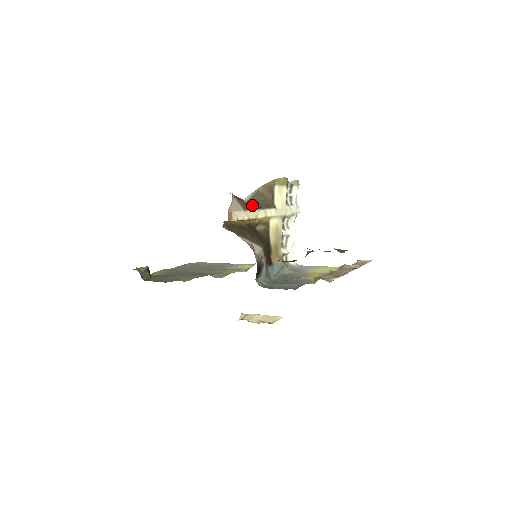
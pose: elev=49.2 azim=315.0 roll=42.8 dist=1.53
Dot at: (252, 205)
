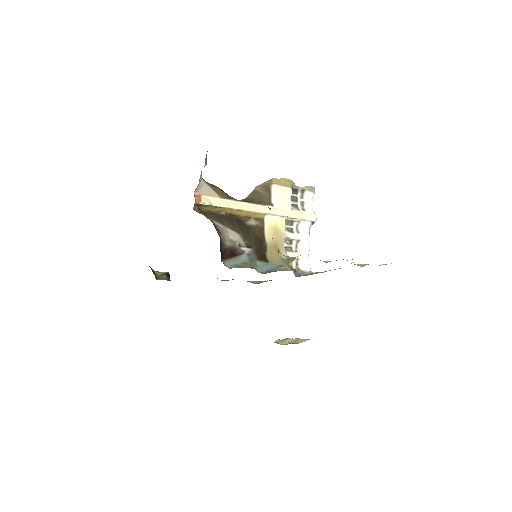
Dot at: occluded
